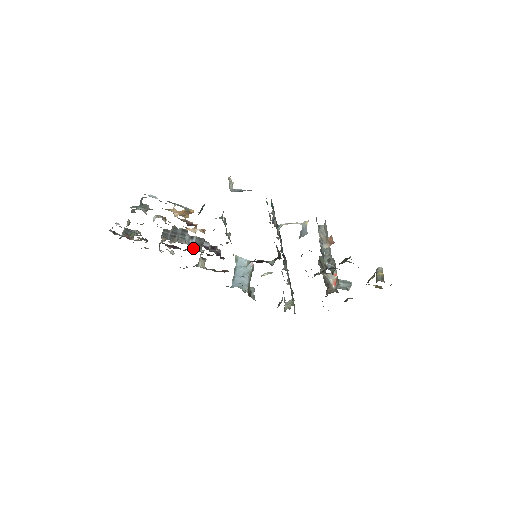
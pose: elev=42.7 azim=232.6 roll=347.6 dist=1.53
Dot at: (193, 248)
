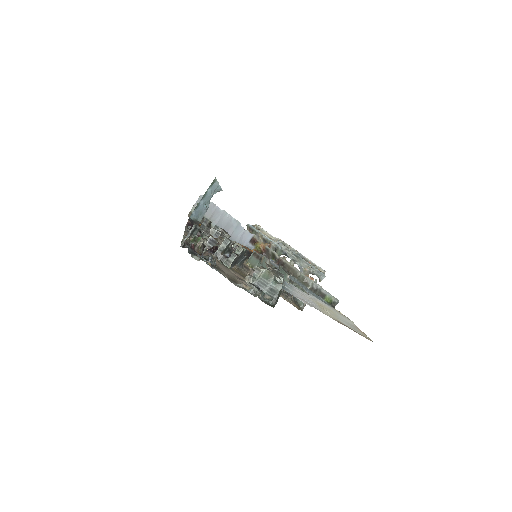
Dot at: (222, 236)
